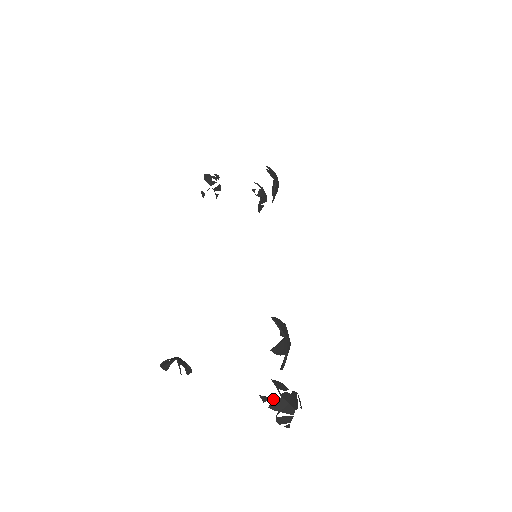
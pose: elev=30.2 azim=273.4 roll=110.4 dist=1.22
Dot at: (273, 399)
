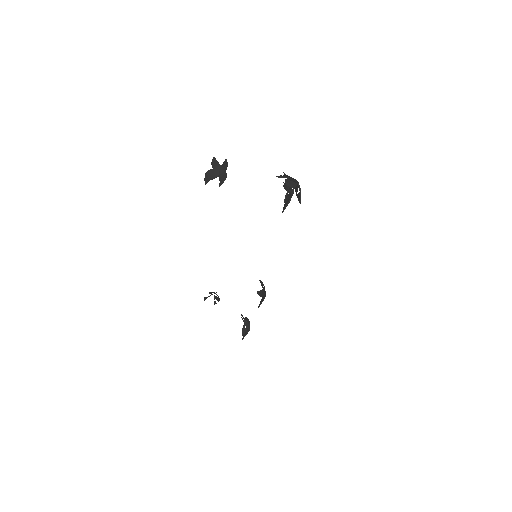
Dot at: (284, 175)
